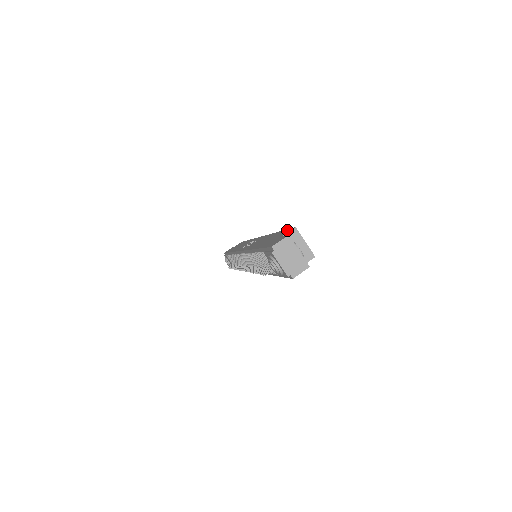
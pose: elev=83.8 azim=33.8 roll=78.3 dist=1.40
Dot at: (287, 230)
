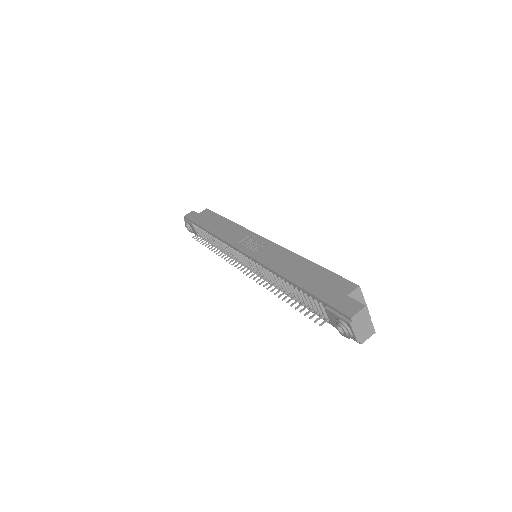
Dot at: (343, 280)
